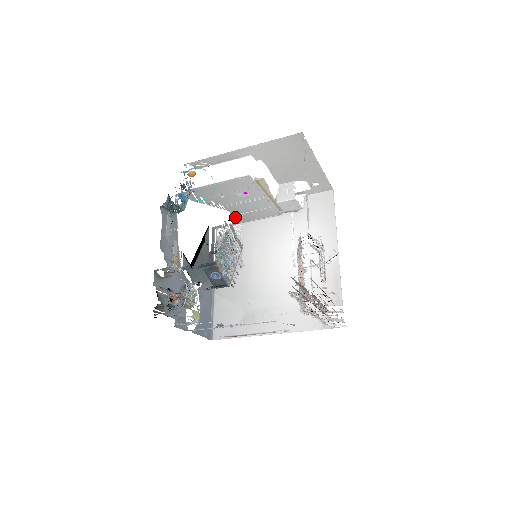
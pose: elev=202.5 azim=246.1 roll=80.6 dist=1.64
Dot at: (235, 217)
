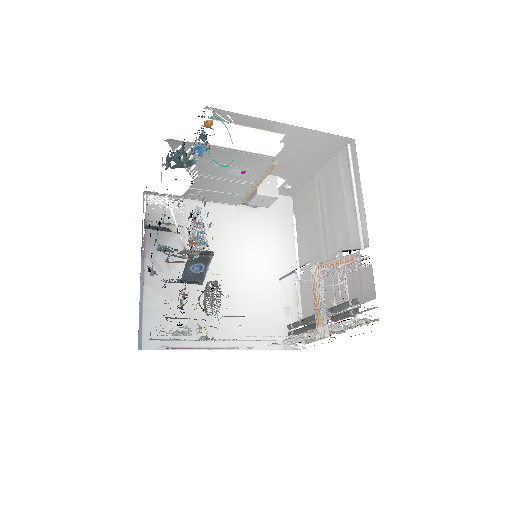
Dot at: (190, 190)
